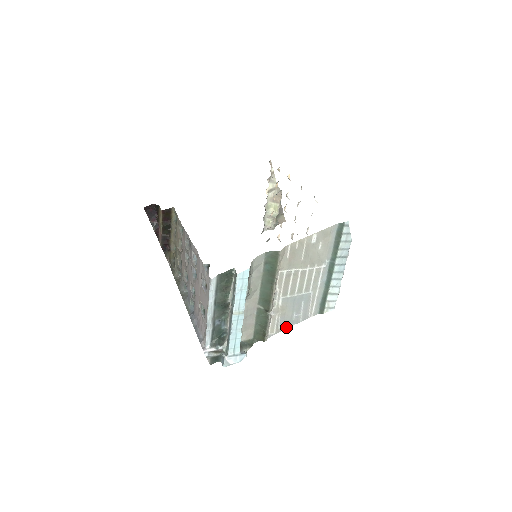
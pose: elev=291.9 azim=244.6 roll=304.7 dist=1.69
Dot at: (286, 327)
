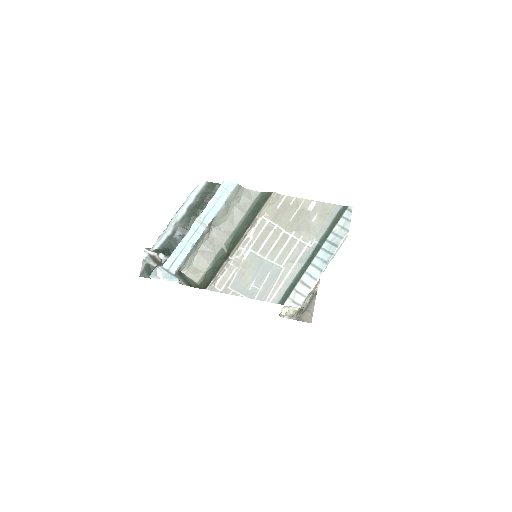
Dot at: (237, 293)
